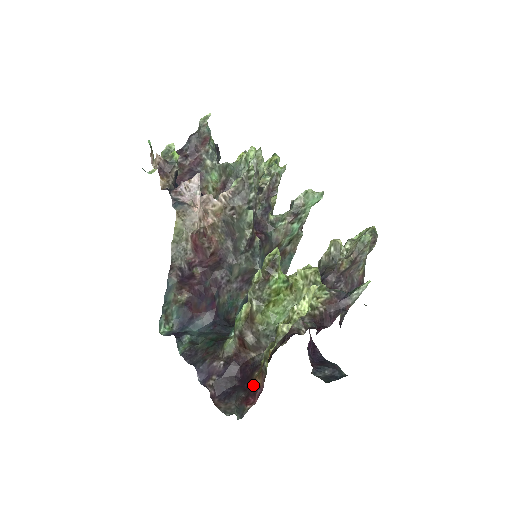
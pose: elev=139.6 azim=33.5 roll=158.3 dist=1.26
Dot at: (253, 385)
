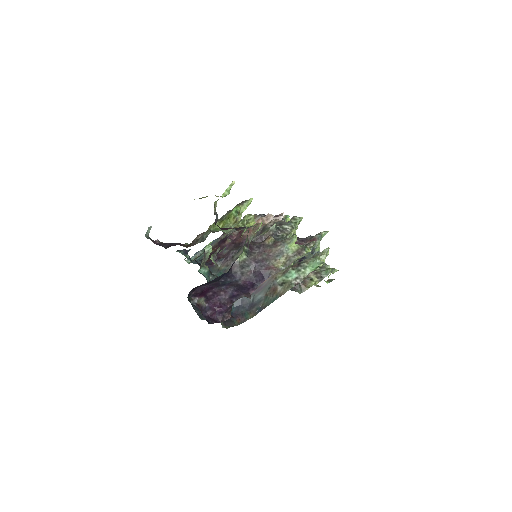
Dot at: occluded
